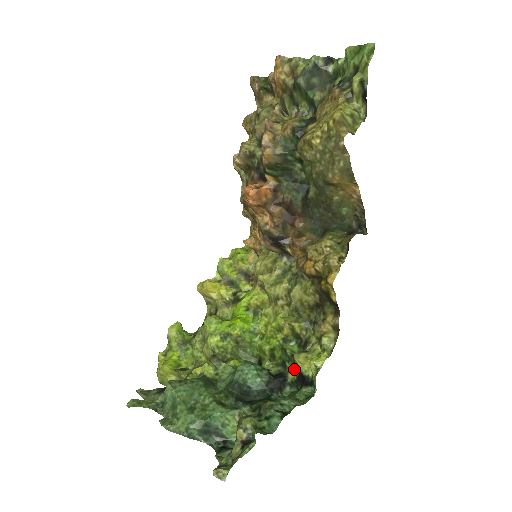
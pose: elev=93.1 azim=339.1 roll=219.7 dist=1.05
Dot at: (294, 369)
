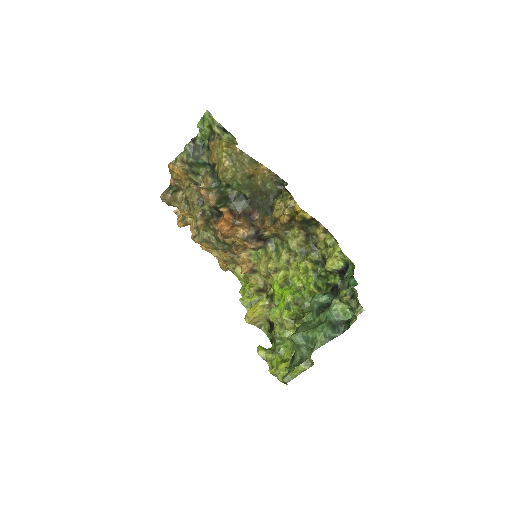
Dot at: (334, 277)
